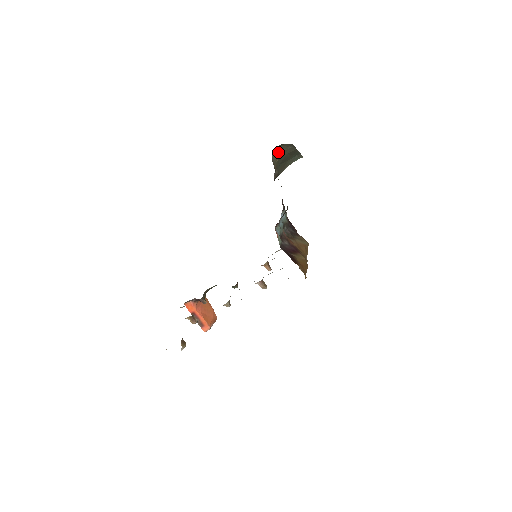
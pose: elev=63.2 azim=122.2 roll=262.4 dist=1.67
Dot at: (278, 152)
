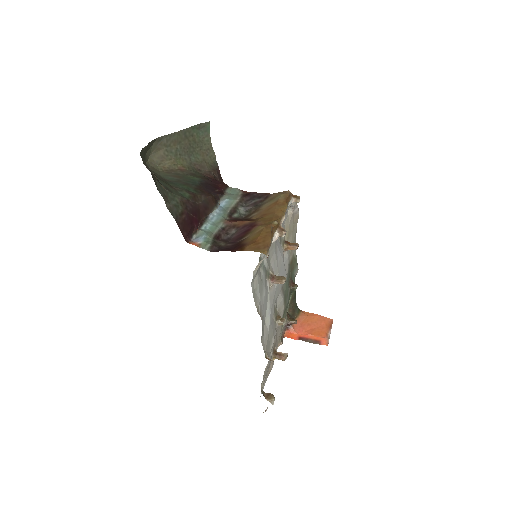
Dot at: (161, 157)
